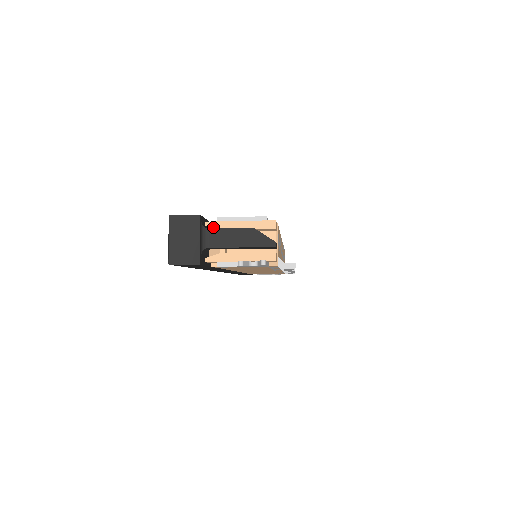
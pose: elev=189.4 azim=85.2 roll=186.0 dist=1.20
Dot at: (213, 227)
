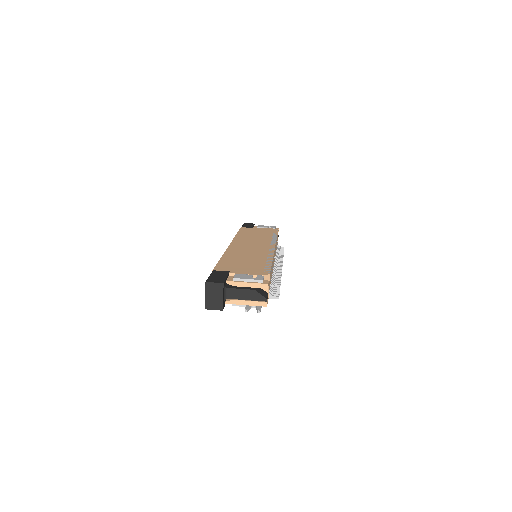
Dot at: (231, 284)
